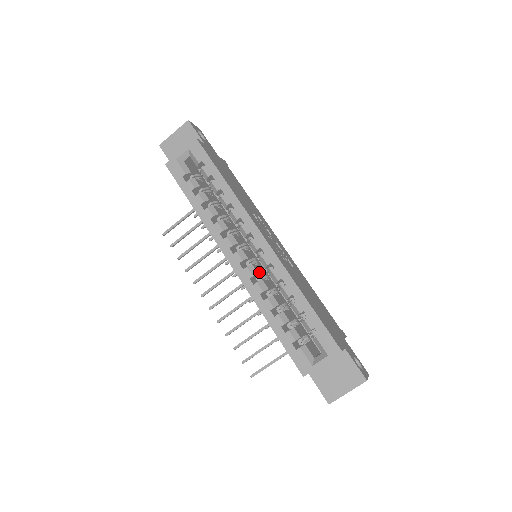
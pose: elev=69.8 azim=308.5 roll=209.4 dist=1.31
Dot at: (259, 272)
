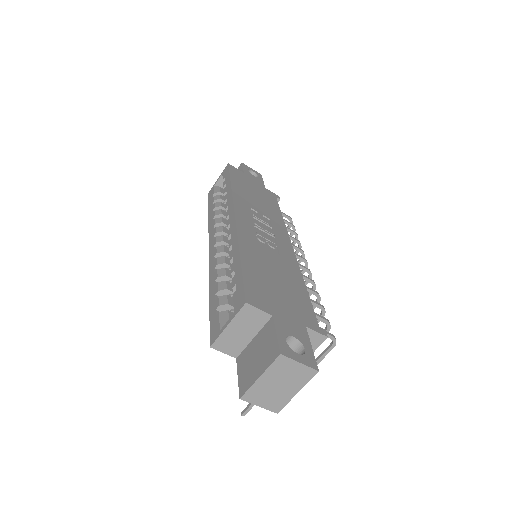
Dot at: occluded
